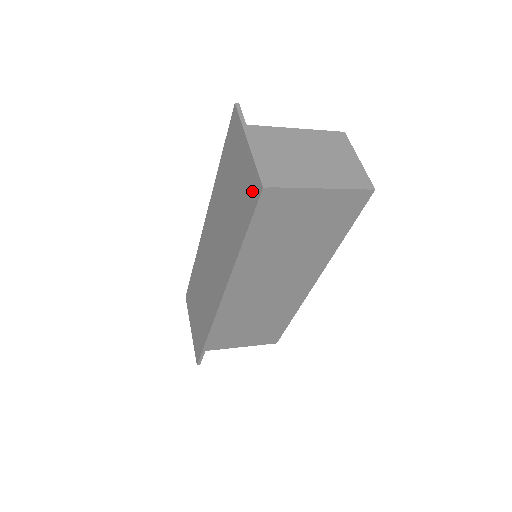
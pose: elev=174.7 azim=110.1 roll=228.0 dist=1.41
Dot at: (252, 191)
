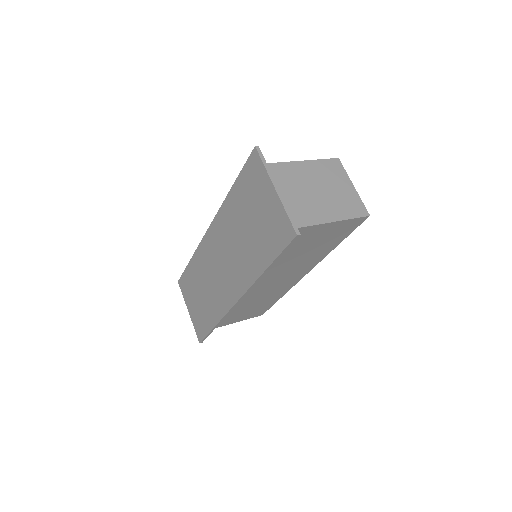
Dot at: (282, 232)
